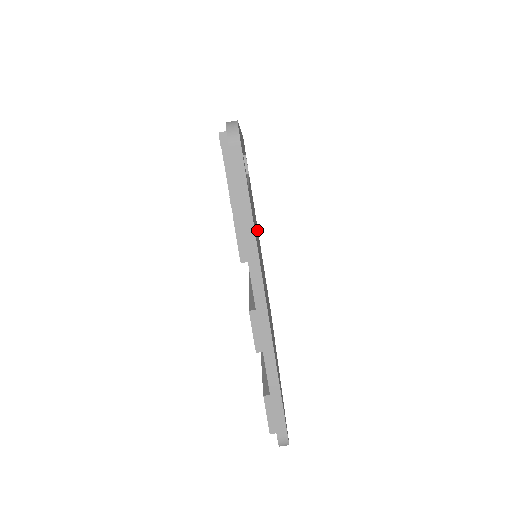
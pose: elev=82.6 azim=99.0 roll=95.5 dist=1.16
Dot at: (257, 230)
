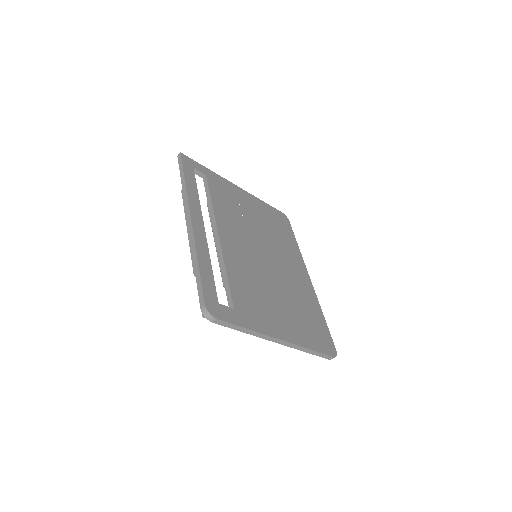
Dot at: (242, 218)
